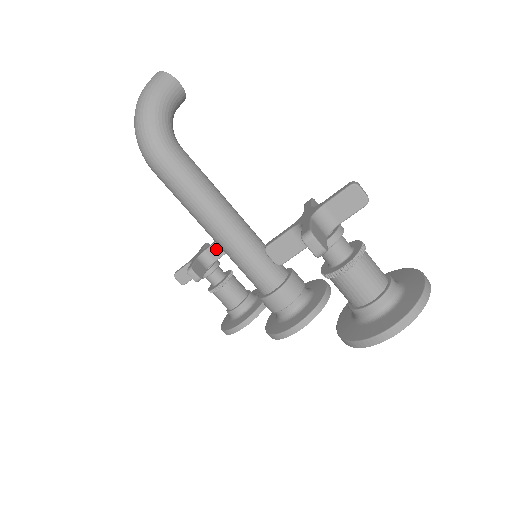
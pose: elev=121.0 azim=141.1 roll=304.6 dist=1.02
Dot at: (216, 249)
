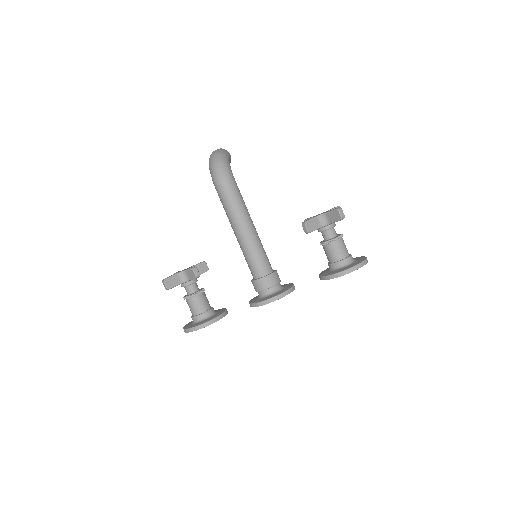
Dot at: (199, 268)
